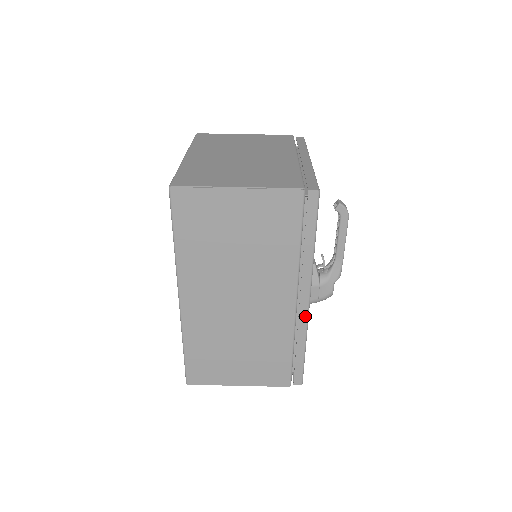
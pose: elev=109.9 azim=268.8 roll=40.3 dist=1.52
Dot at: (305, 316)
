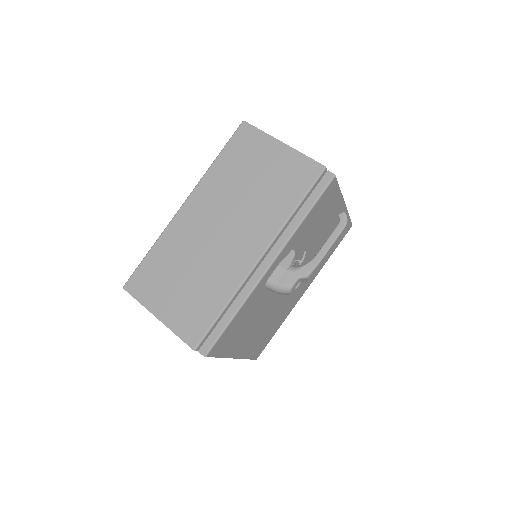
Dot at: (257, 279)
